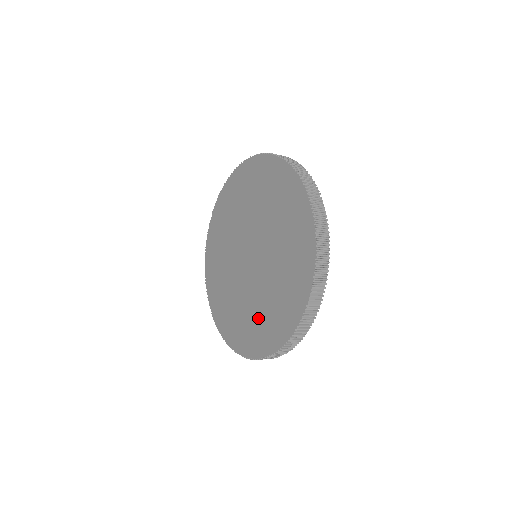
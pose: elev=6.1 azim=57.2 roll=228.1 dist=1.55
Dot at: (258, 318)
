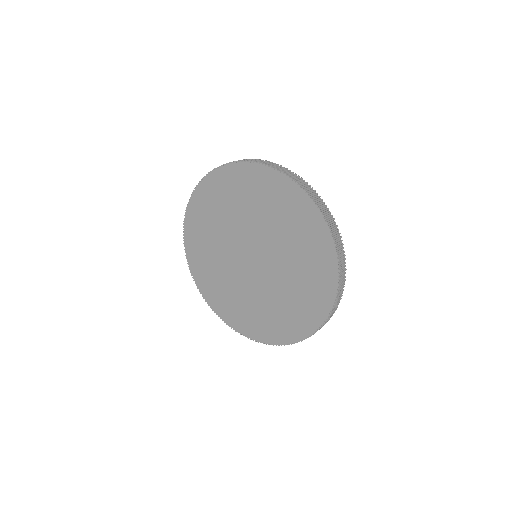
Dot at: (300, 290)
